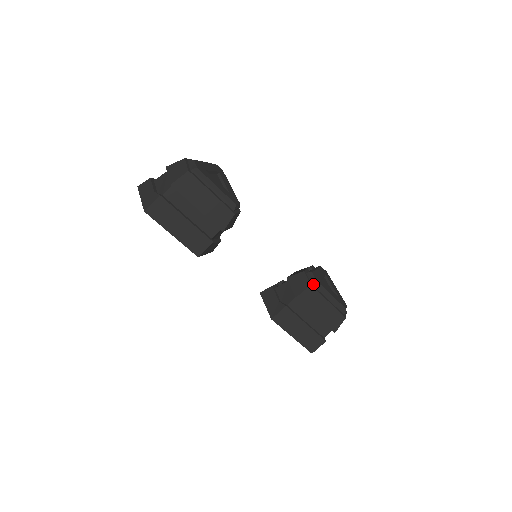
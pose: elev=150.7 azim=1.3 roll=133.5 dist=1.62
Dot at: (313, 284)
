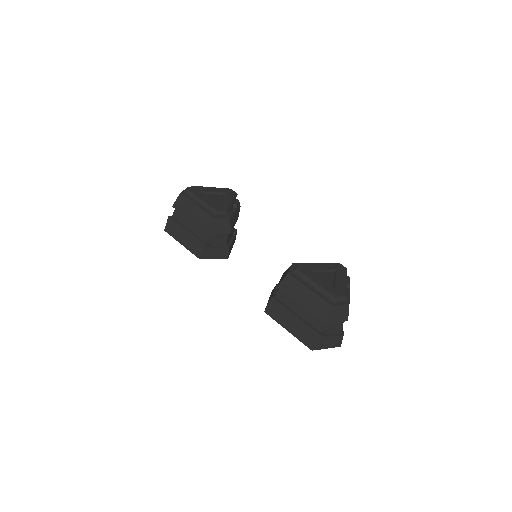
Dot at: (293, 272)
